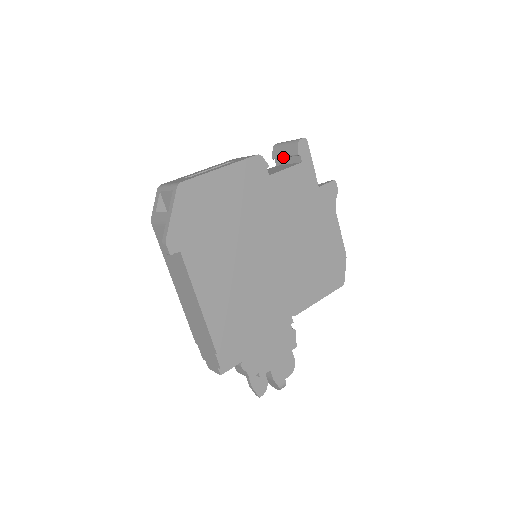
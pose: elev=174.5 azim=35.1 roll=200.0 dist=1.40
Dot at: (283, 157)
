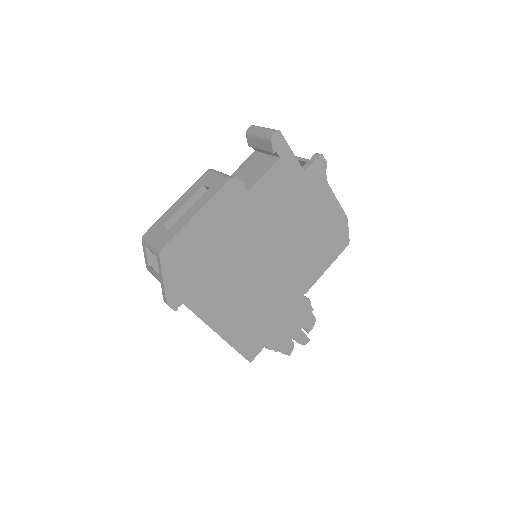
Dot at: (259, 149)
